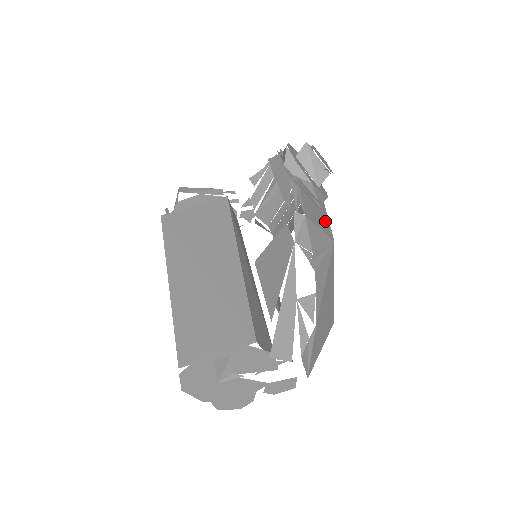
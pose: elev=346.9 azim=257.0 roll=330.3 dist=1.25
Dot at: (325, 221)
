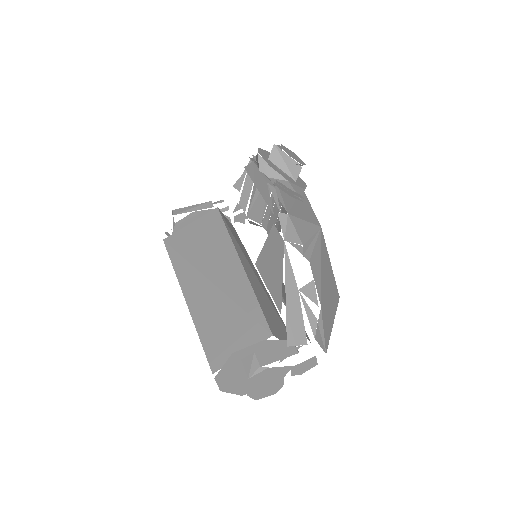
Dot at: (309, 211)
